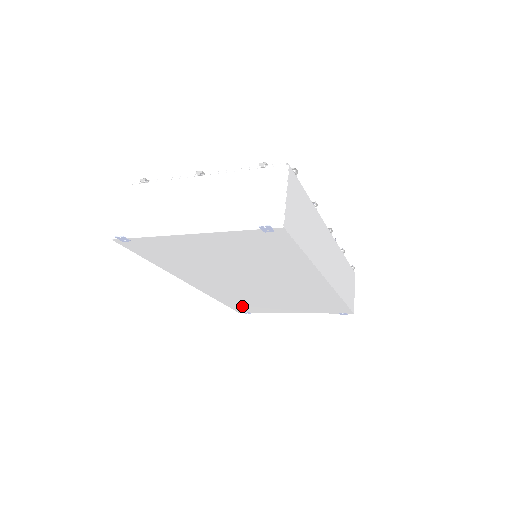
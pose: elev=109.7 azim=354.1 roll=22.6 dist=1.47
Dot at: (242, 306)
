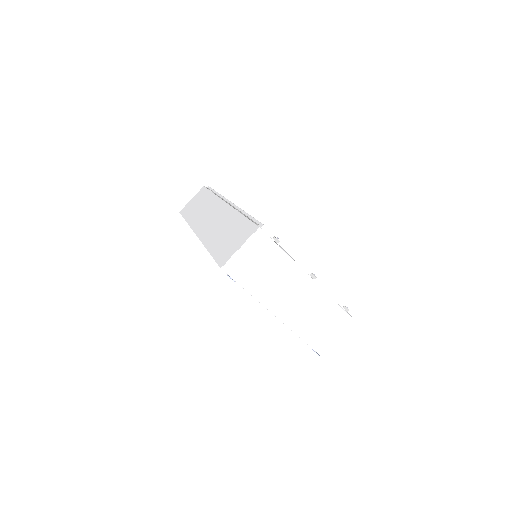
Dot at: occluded
